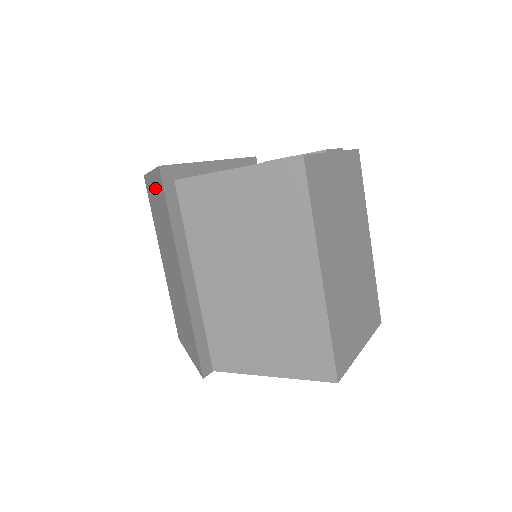
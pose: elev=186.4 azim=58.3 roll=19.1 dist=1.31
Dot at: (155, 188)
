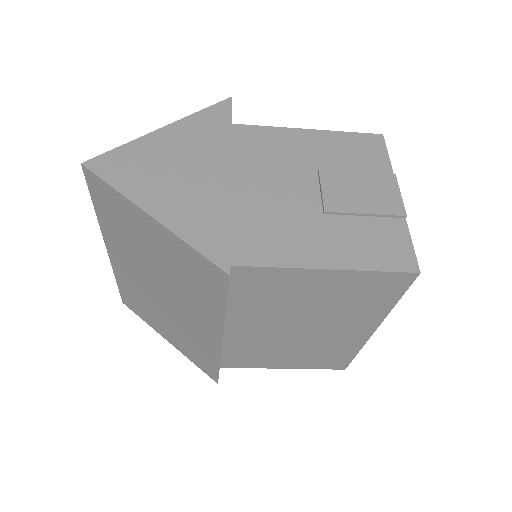
Dot at: (166, 243)
